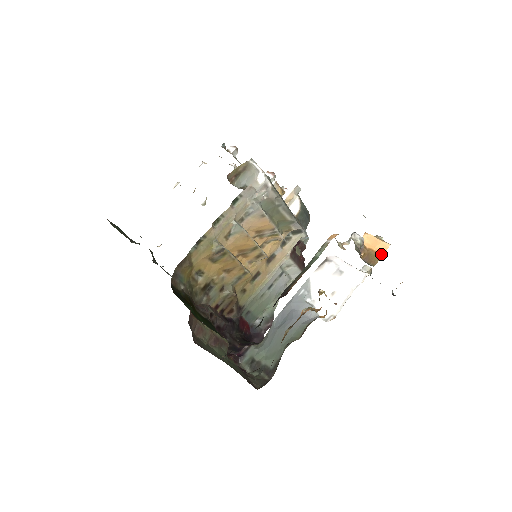
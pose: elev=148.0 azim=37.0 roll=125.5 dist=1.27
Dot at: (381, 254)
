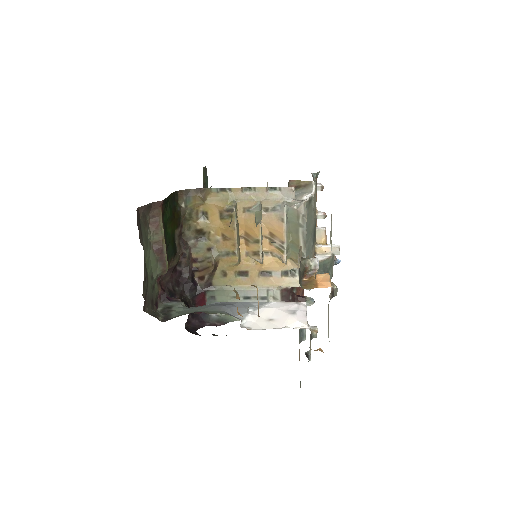
Dot at: (317, 286)
